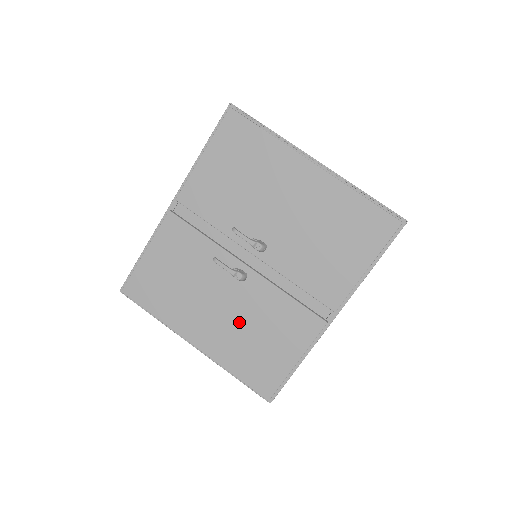
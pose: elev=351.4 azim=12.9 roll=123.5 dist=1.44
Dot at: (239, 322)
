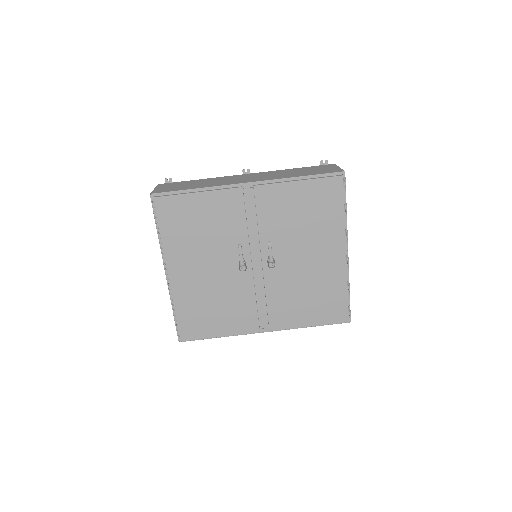
Dot at: (212, 288)
